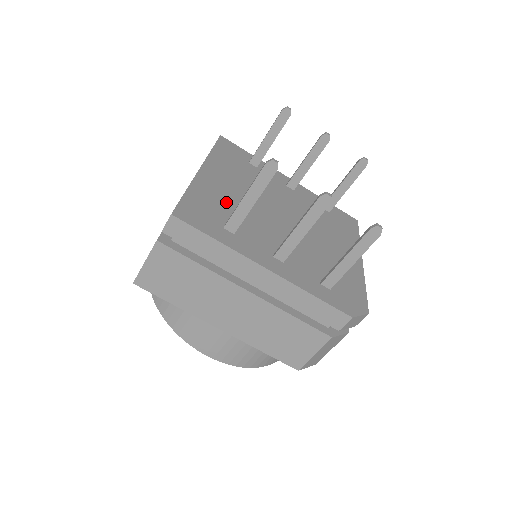
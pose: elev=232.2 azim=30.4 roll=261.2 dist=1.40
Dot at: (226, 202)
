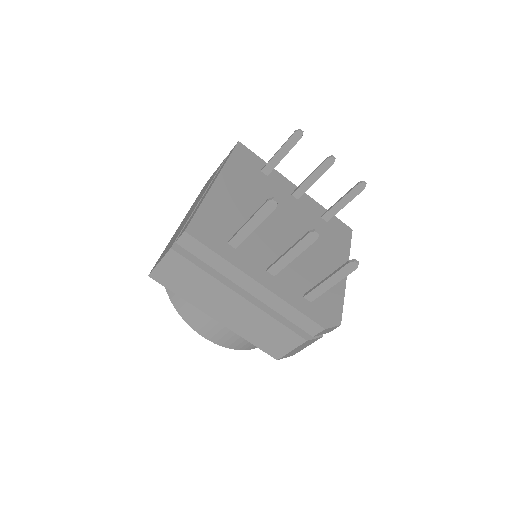
Dot at: (233, 216)
